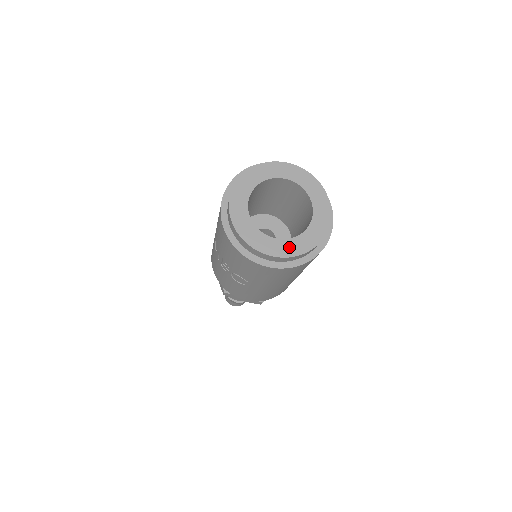
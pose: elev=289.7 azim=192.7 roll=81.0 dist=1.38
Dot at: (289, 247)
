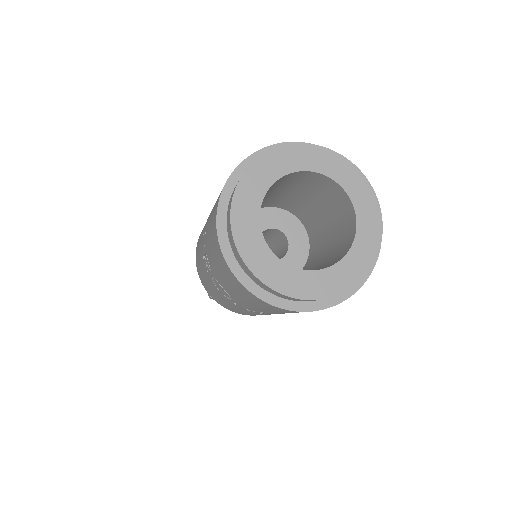
Dot at: (365, 245)
